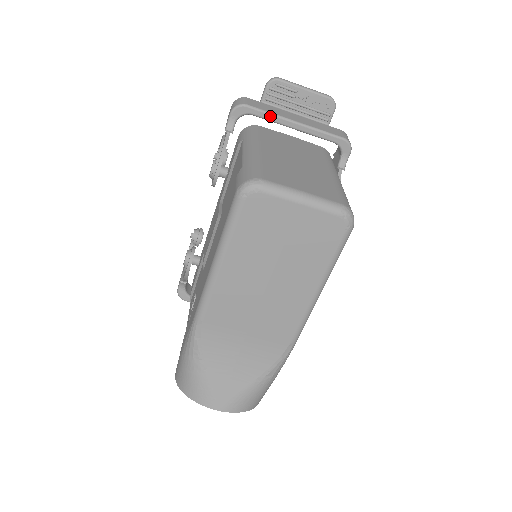
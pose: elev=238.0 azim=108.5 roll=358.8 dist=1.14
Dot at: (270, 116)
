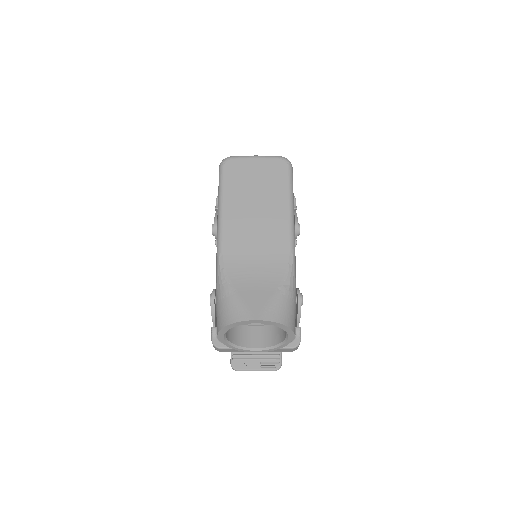
Dot at: occluded
